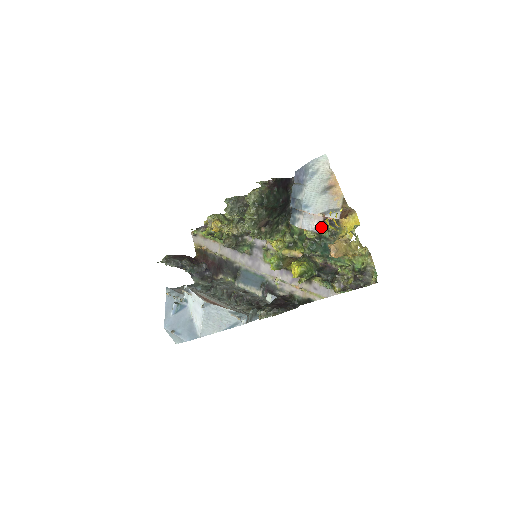
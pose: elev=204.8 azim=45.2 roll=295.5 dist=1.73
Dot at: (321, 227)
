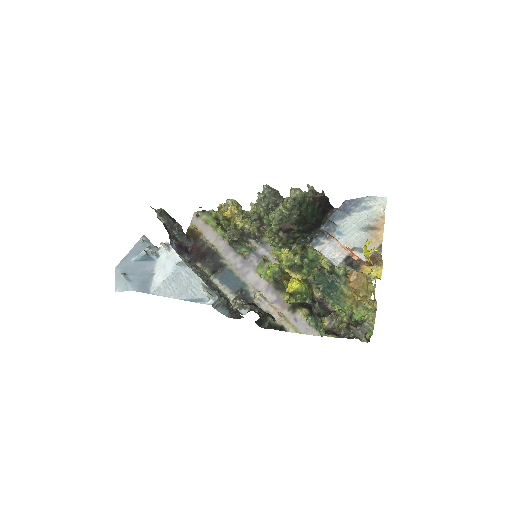
Dot at: (341, 261)
